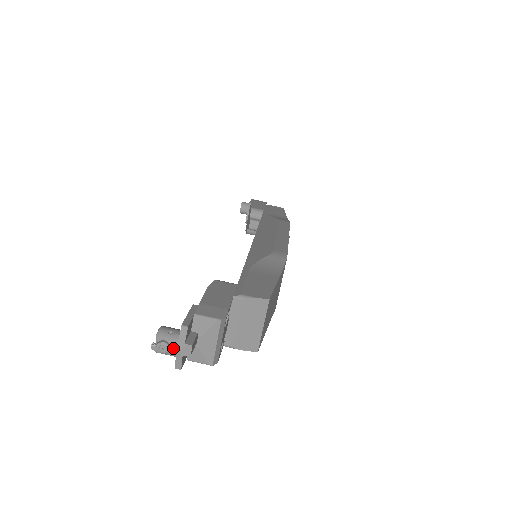
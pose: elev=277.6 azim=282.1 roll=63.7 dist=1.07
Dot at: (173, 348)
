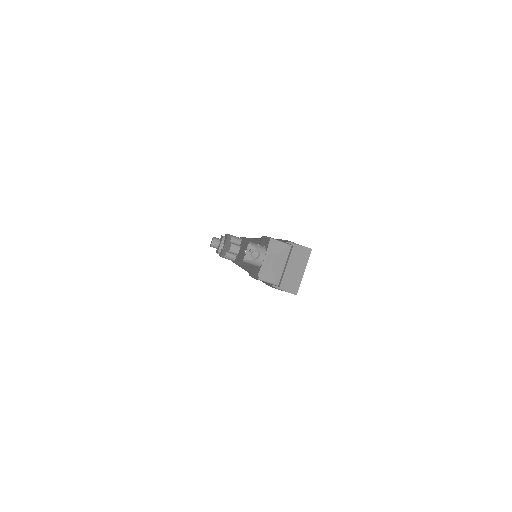
Dot at: (262, 255)
